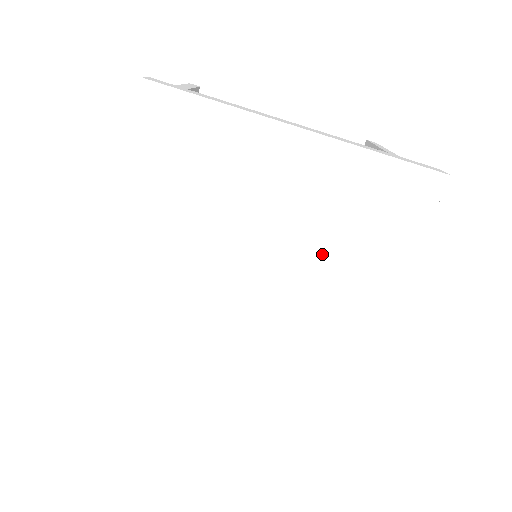
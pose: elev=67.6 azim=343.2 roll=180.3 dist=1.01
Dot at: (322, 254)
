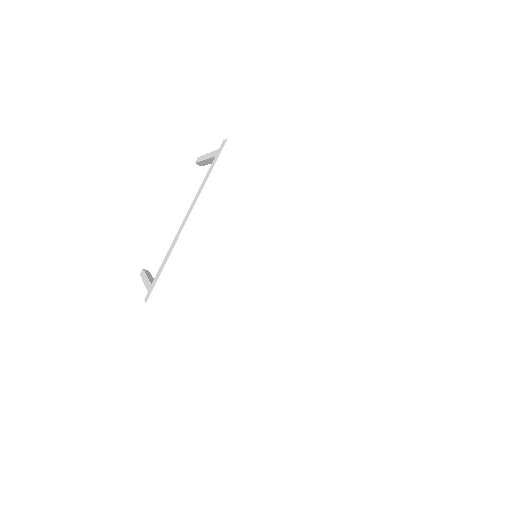
Dot at: (300, 254)
